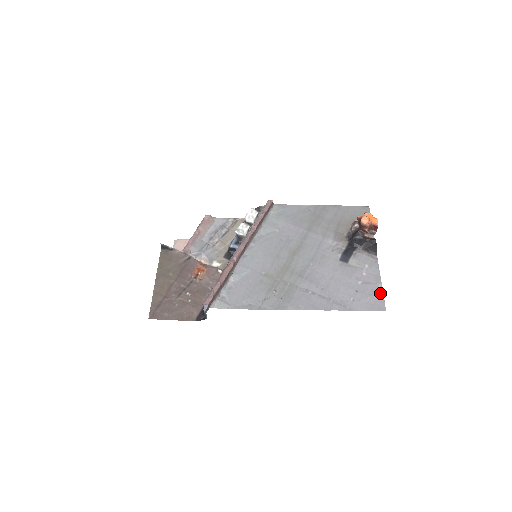
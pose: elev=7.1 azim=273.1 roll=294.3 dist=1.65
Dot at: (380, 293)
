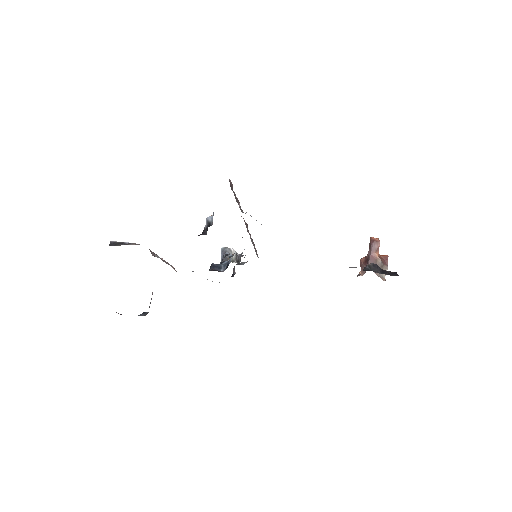
Dot at: occluded
